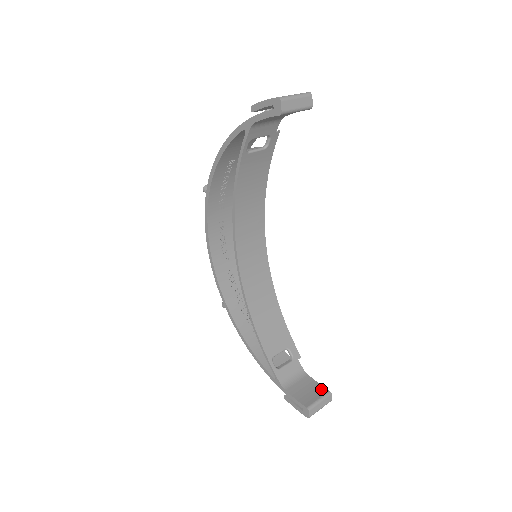
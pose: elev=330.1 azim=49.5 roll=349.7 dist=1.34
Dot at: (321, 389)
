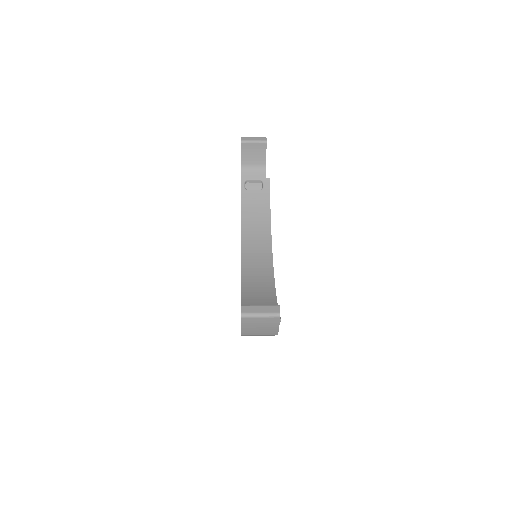
Dot at: occluded
